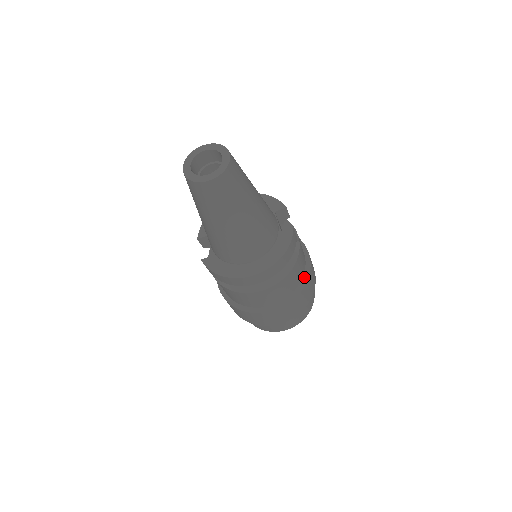
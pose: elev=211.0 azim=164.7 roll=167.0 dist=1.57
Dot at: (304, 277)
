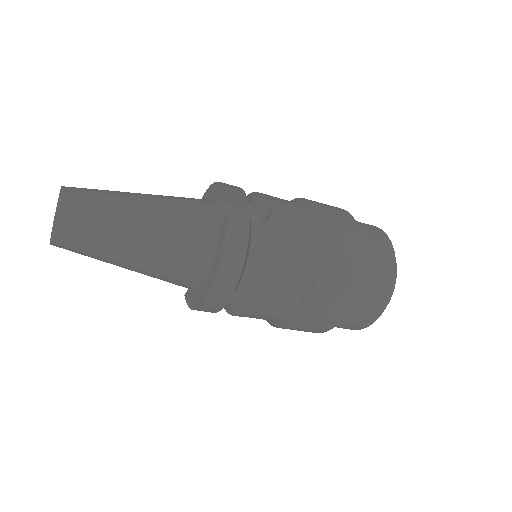
Dot at: (316, 255)
